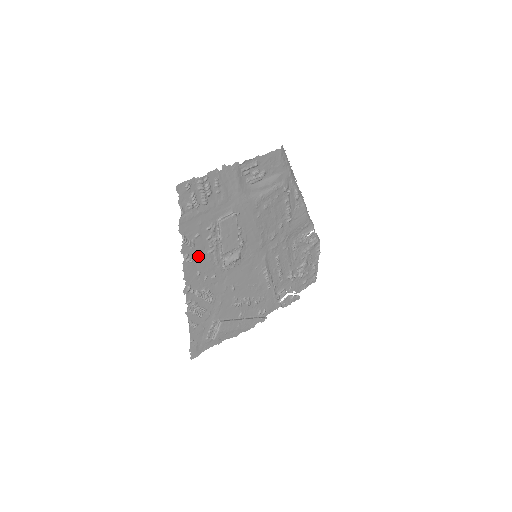
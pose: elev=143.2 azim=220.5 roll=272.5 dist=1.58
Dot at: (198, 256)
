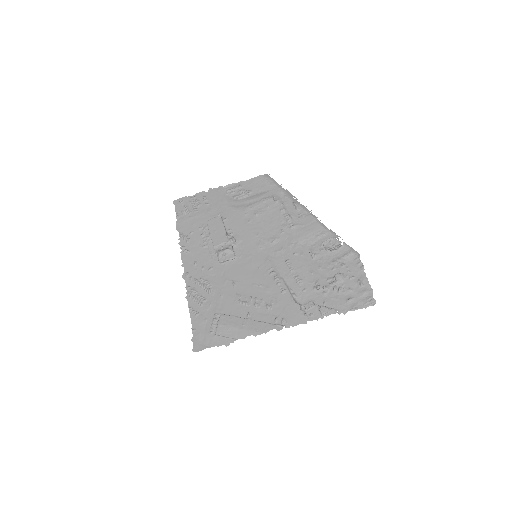
Dot at: (194, 249)
